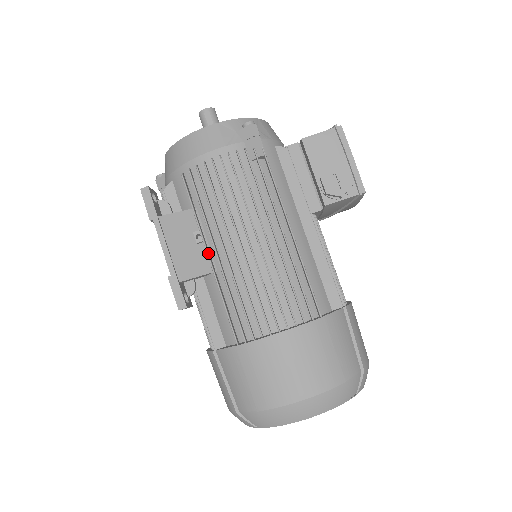
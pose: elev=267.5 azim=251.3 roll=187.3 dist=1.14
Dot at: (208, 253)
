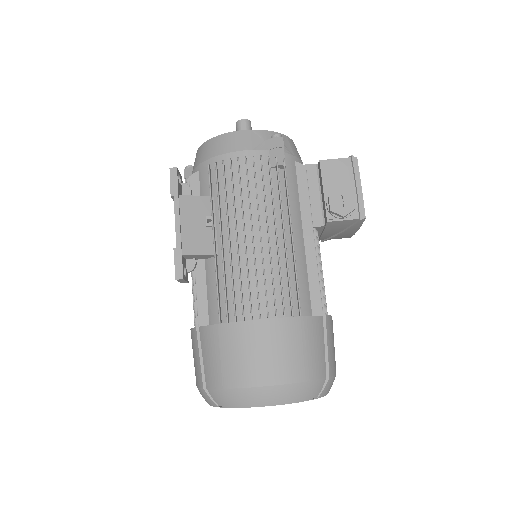
Dot at: (214, 237)
